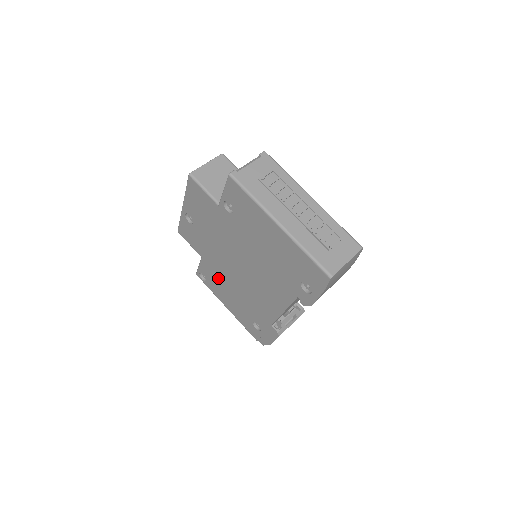
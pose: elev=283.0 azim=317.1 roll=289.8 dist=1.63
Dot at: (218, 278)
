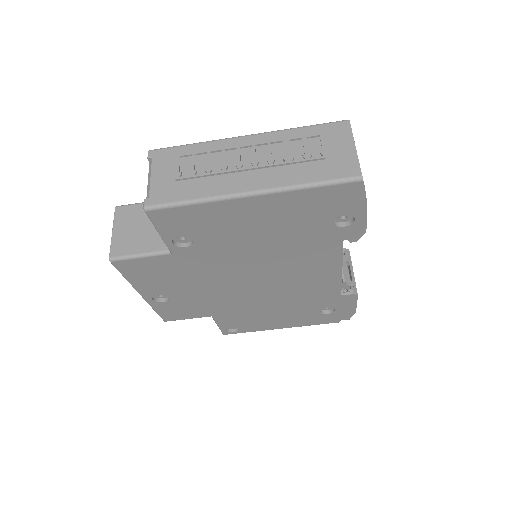
Dot at: (247, 315)
